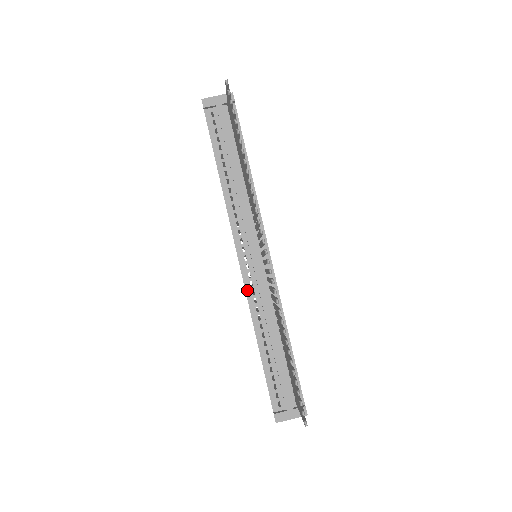
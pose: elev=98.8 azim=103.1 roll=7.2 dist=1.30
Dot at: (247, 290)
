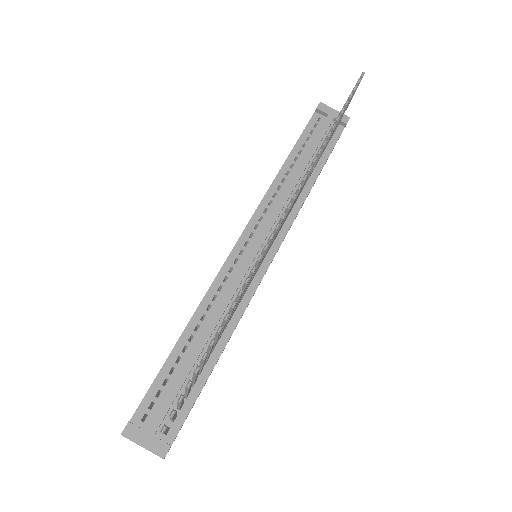
Dot at: (221, 272)
